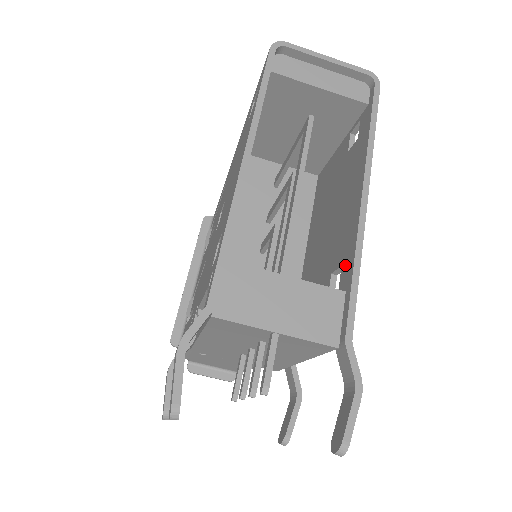
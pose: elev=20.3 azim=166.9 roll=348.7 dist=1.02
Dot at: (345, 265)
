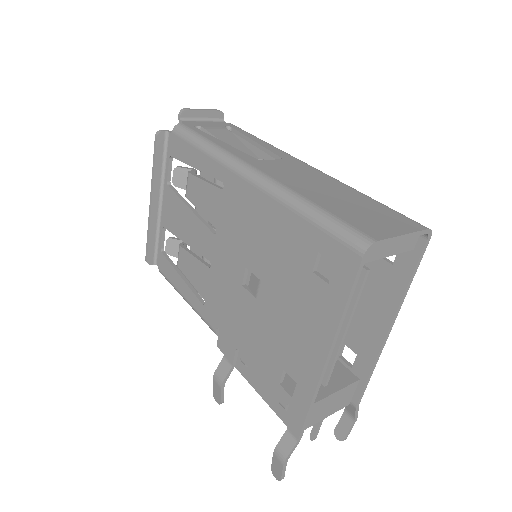
Dot at: (361, 361)
